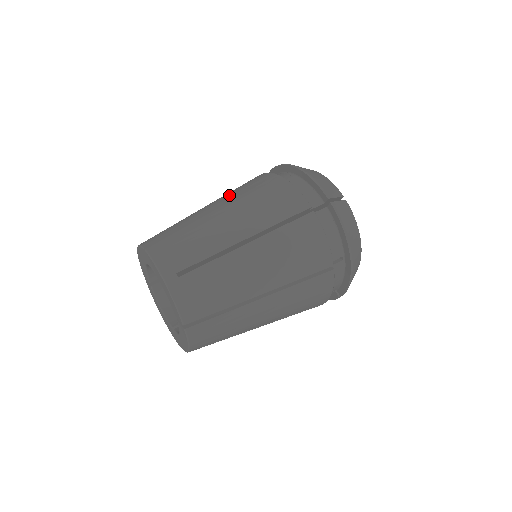
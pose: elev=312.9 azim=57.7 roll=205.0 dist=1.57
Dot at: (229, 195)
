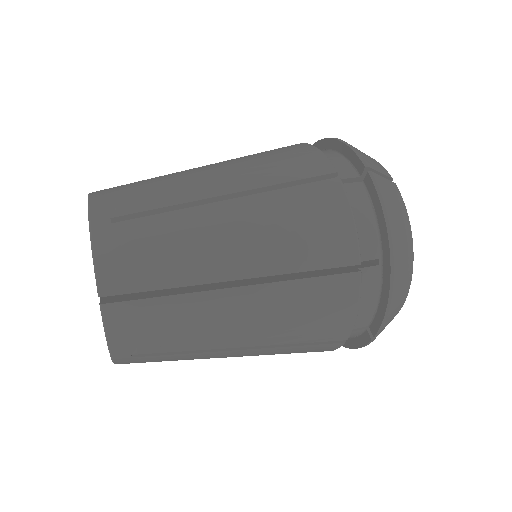
Dot at: occluded
